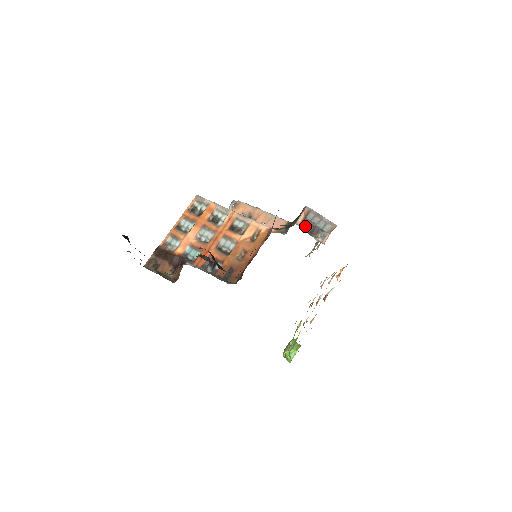
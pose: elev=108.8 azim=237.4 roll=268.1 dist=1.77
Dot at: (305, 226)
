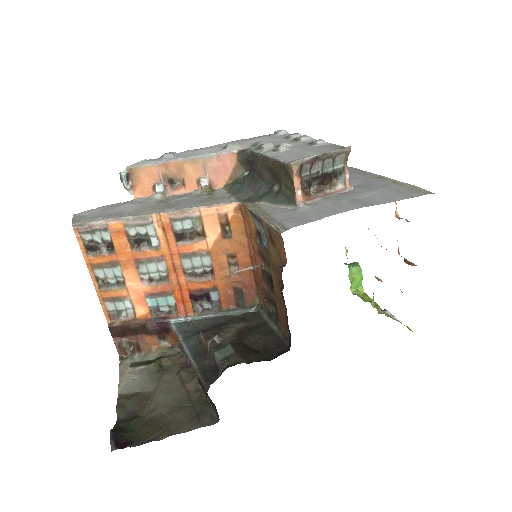
Dot at: (307, 187)
